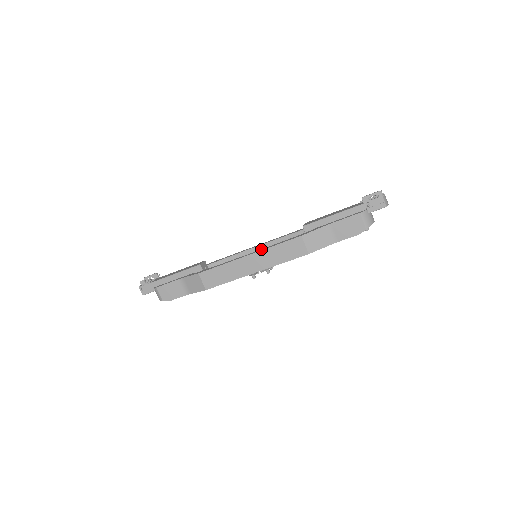
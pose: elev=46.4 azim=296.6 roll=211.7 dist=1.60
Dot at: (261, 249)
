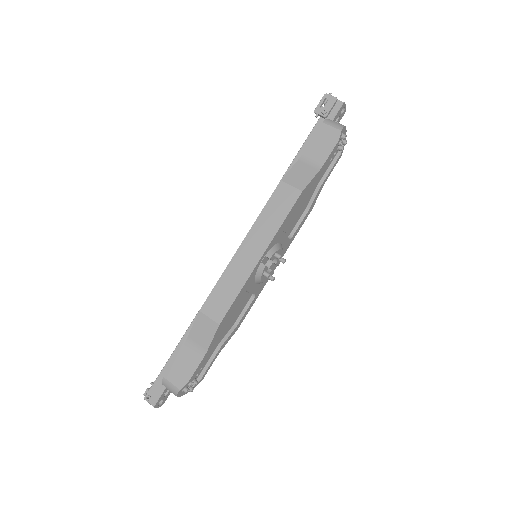
Dot at: (251, 231)
